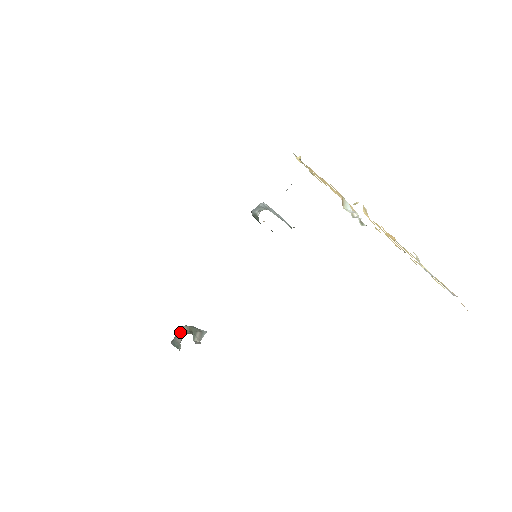
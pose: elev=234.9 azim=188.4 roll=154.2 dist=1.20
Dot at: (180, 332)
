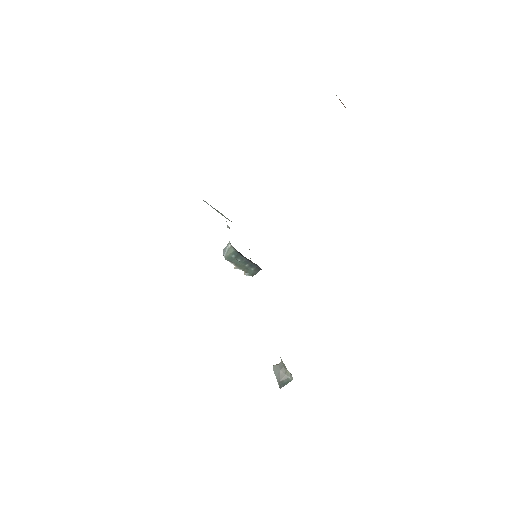
Dot at: (276, 372)
